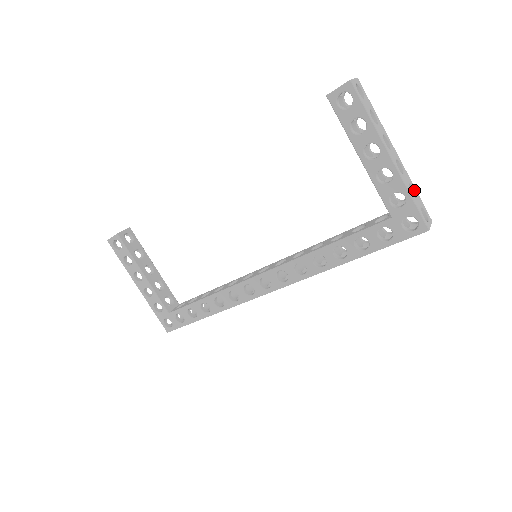
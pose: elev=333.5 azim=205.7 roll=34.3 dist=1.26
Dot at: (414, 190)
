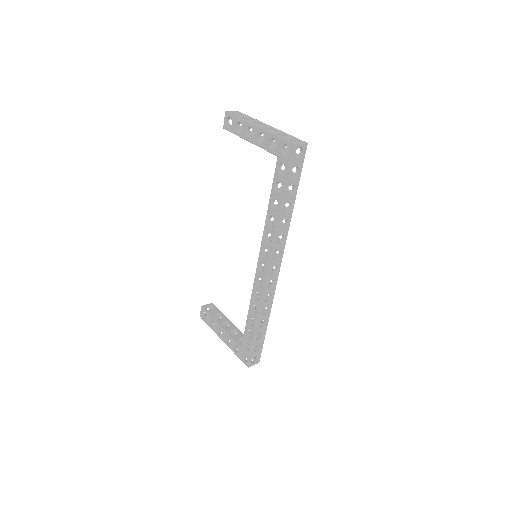
Dot at: (286, 135)
